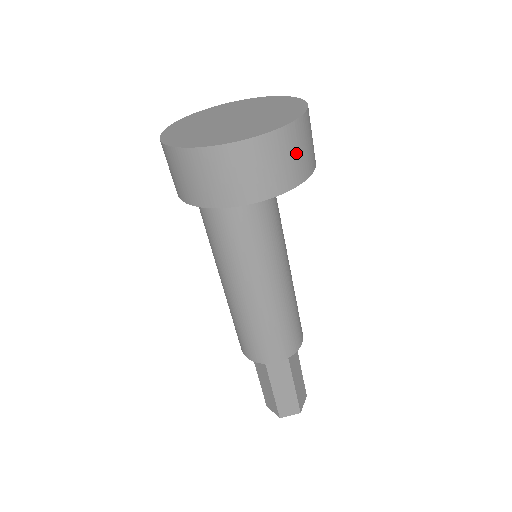
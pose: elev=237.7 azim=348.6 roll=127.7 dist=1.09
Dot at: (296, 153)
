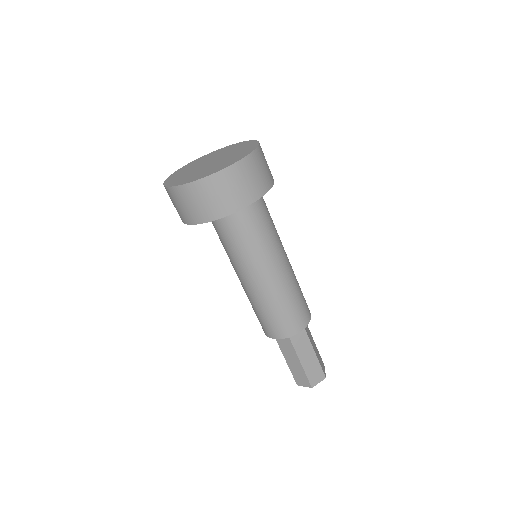
Dot at: (220, 194)
